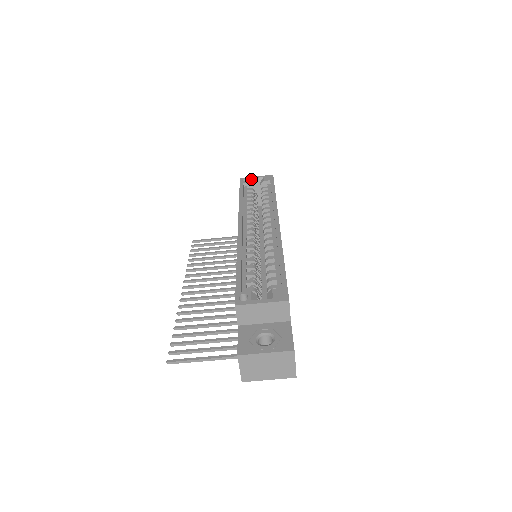
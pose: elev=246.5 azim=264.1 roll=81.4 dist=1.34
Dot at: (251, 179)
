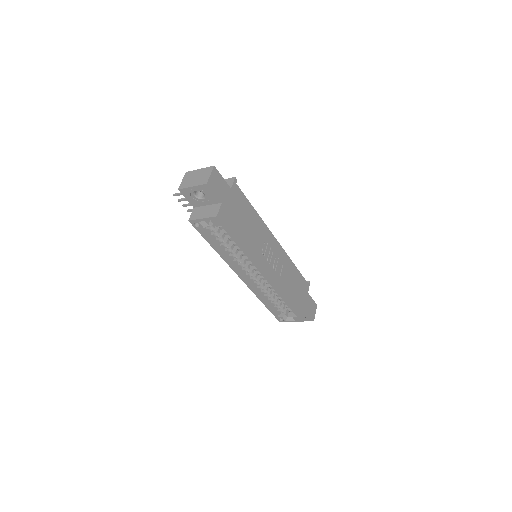
Dot at: (200, 222)
